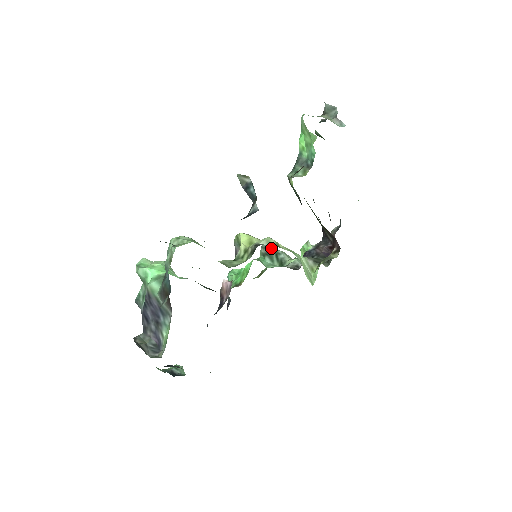
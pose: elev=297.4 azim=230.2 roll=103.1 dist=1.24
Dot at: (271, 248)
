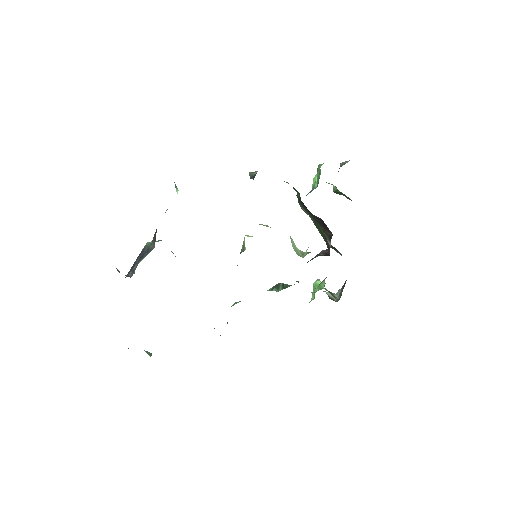
Dot at: occluded
